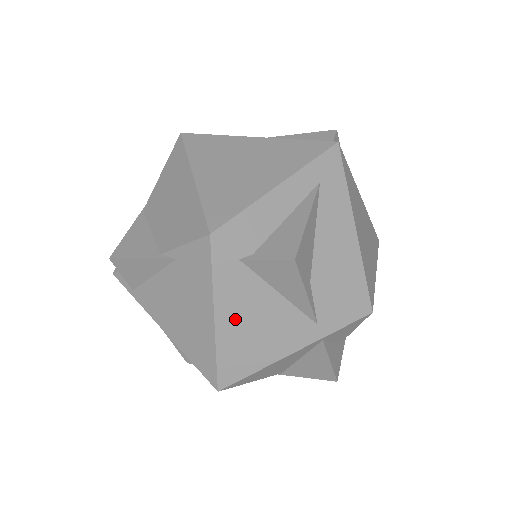
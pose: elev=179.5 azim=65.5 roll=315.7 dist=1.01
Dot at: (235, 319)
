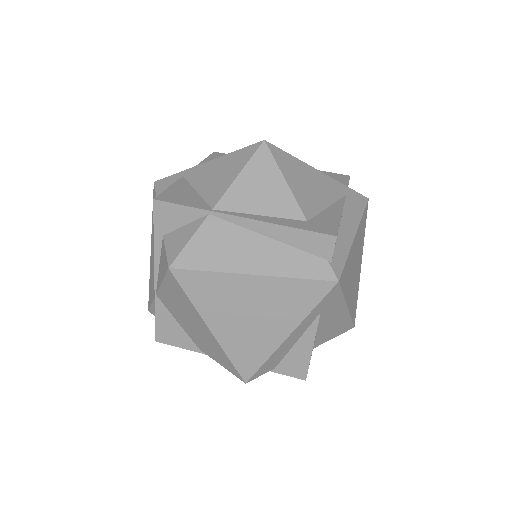
Dot at: occluded
